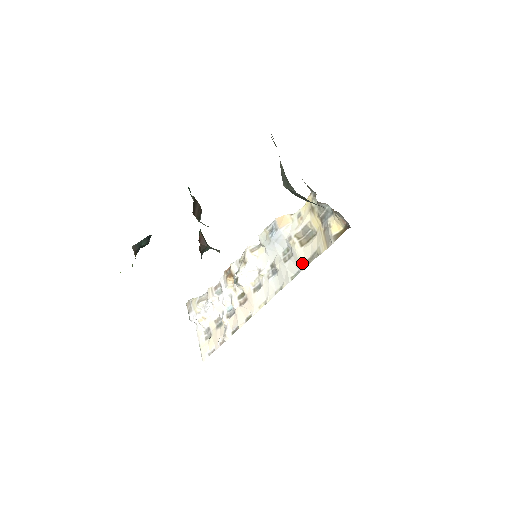
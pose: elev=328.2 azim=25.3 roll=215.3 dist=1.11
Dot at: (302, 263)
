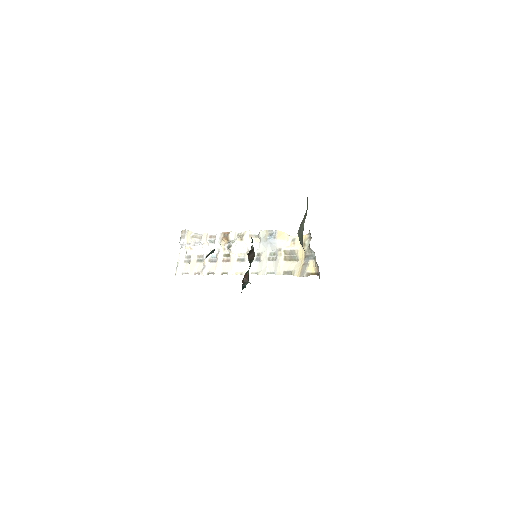
Dot at: (279, 270)
